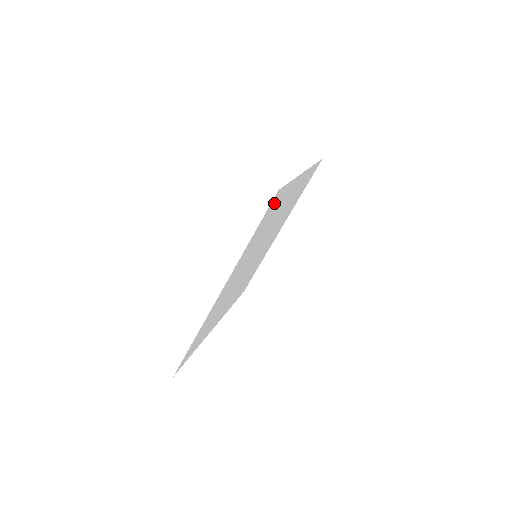
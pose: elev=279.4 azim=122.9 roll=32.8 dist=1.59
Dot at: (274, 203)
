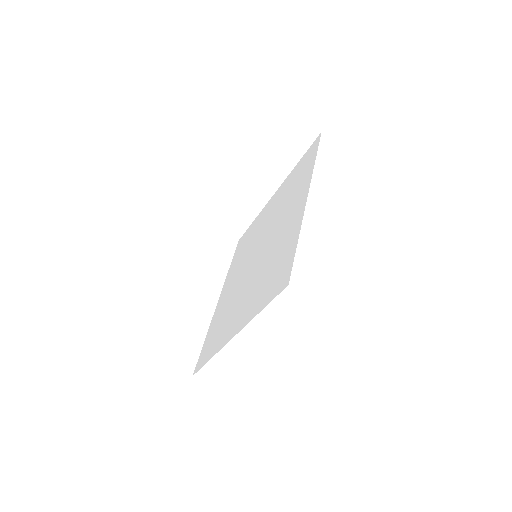
Dot at: (281, 276)
